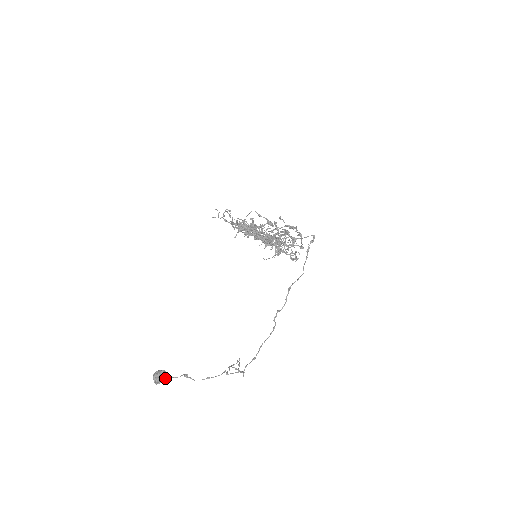
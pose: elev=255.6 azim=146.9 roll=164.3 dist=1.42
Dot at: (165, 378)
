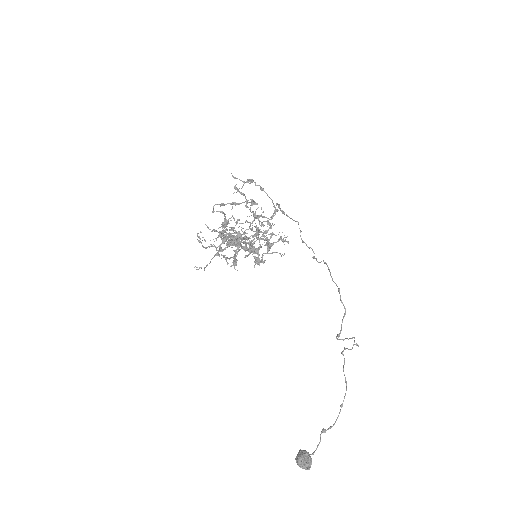
Dot at: (310, 456)
